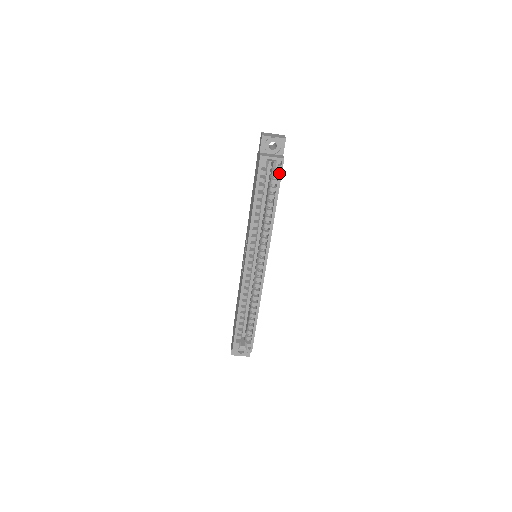
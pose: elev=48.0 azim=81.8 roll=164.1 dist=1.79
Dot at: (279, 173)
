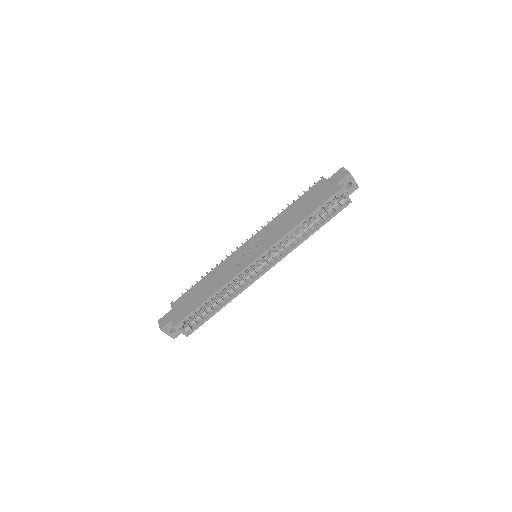
Dot at: (340, 209)
